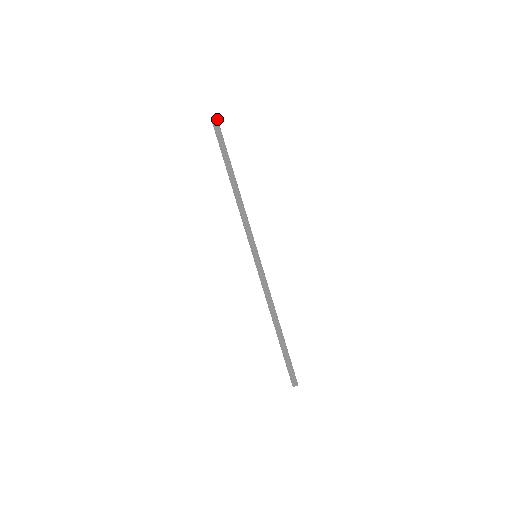
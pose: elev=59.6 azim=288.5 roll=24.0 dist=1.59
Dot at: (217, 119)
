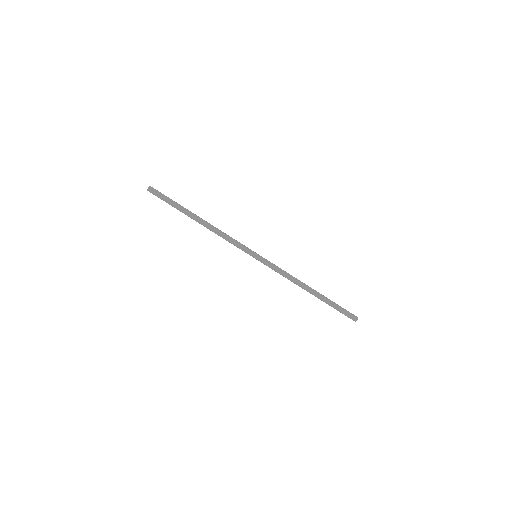
Dot at: (149, 187)
